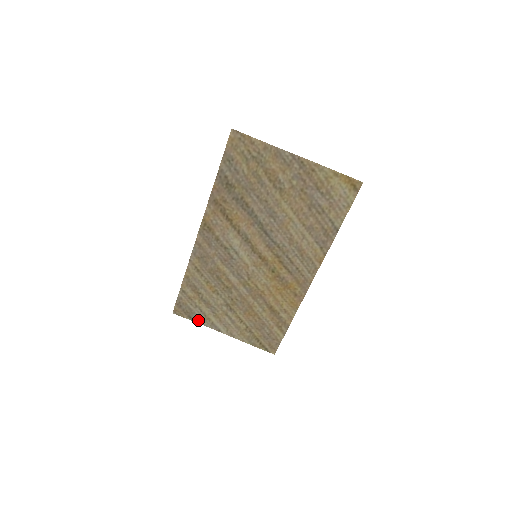
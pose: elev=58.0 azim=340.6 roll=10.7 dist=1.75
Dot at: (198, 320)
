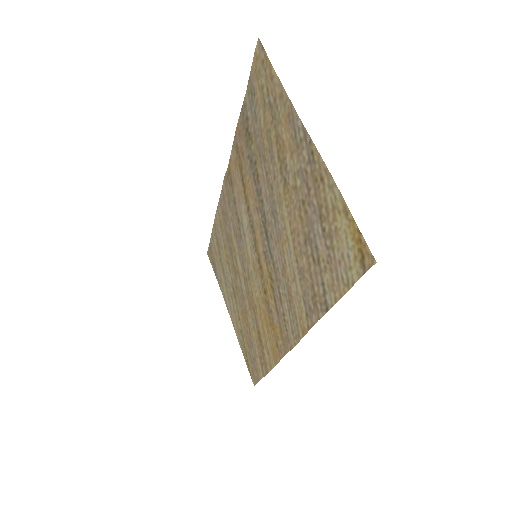
Dot at: (219, 280)
